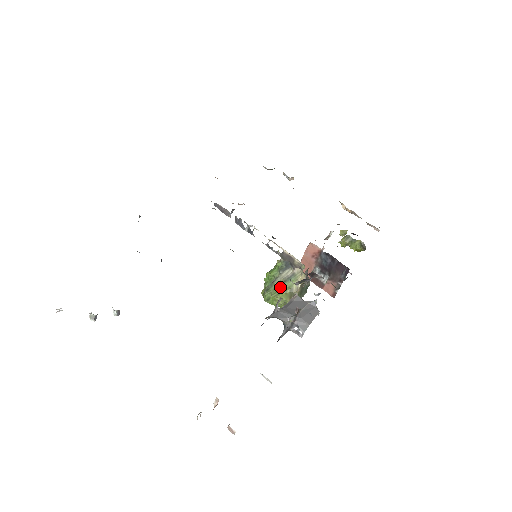
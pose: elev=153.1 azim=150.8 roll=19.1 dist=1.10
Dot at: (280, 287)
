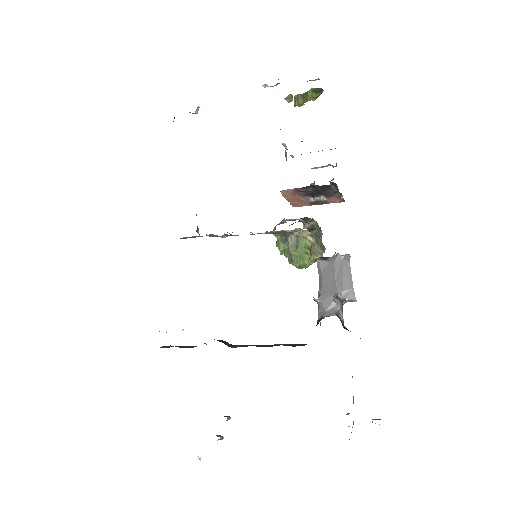
Dot at: (298, 254)
